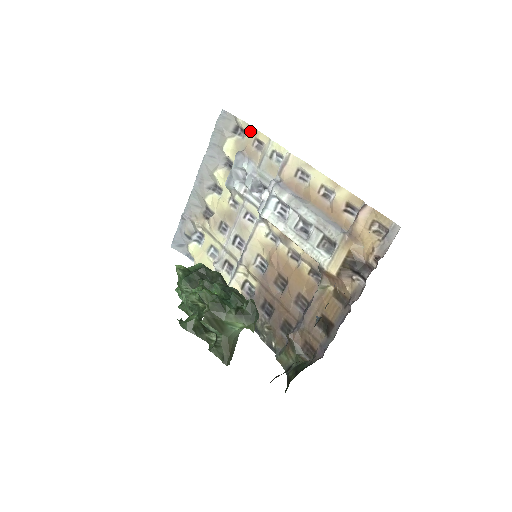
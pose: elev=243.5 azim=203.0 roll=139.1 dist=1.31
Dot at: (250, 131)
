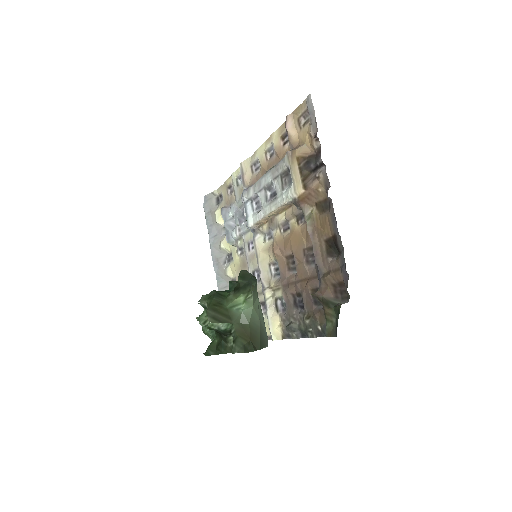
Dot at: (223, 189)
